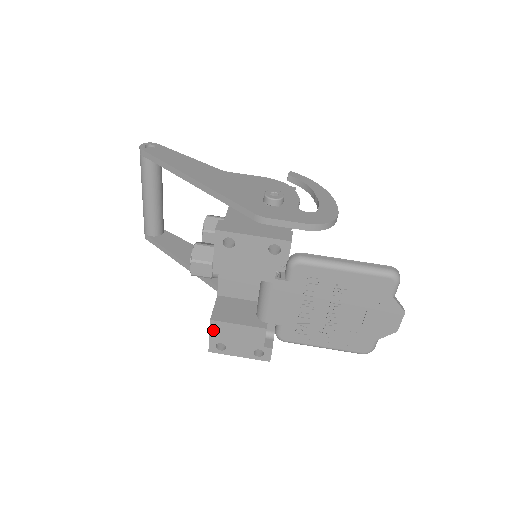
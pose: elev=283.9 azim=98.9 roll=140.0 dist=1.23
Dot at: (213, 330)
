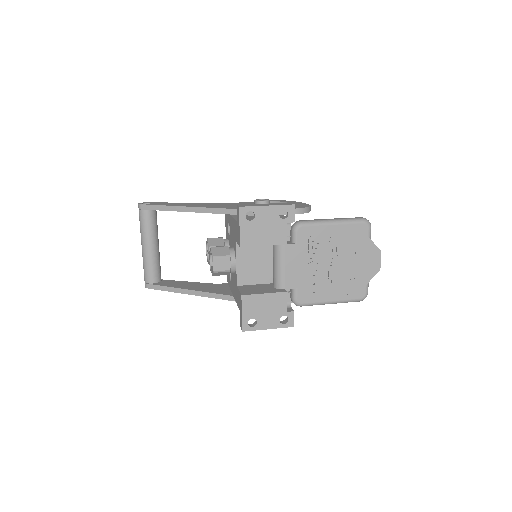
Dot at: (244, 306)
